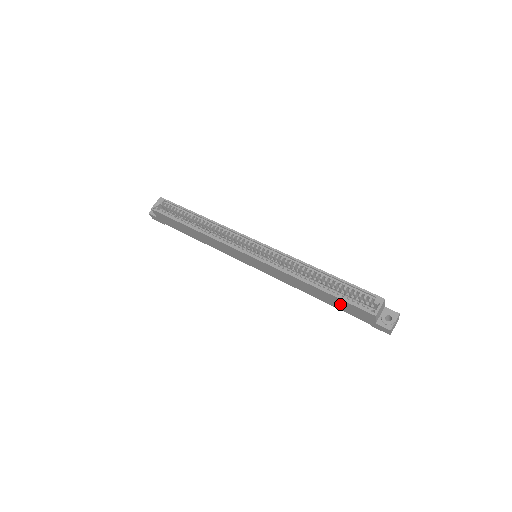
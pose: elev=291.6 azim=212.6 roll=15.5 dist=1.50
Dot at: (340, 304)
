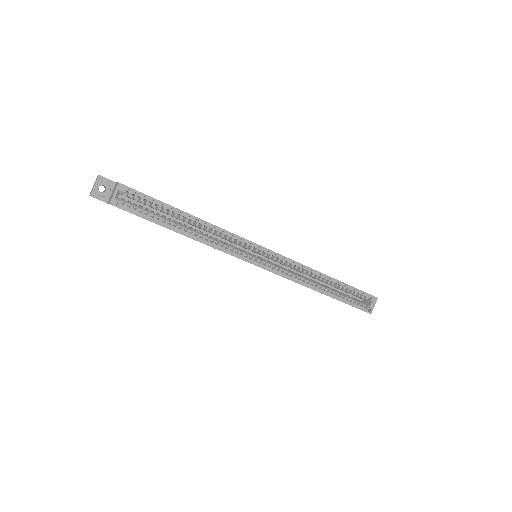
Dot at: occluded
